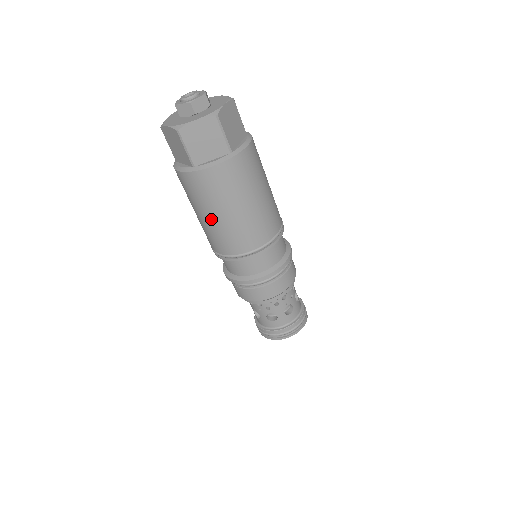
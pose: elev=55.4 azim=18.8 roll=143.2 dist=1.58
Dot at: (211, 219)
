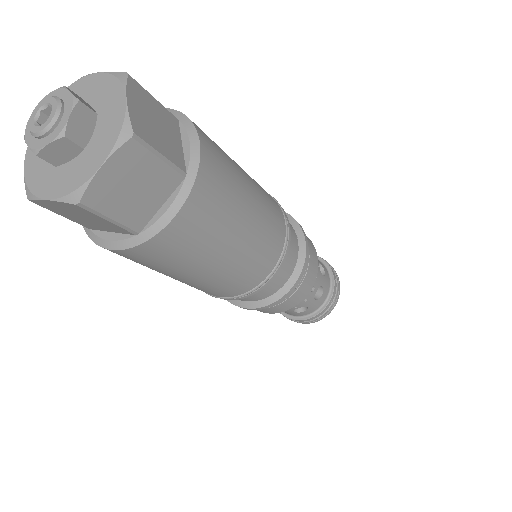
Dot at: occluded
